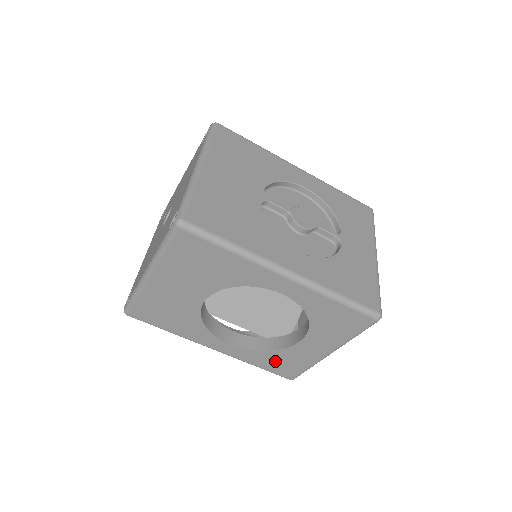
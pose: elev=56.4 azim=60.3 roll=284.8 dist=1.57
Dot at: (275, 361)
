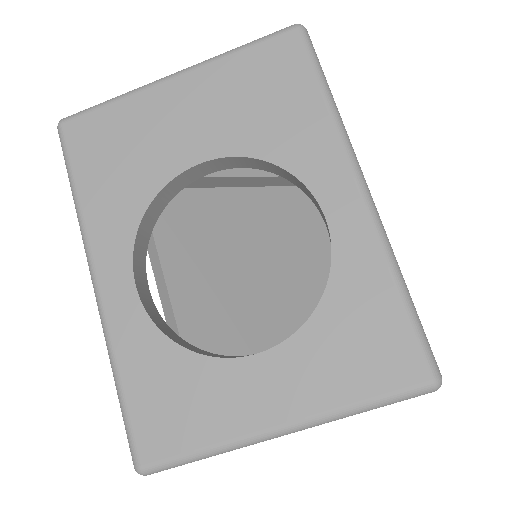
Dot at: (165, 384)
